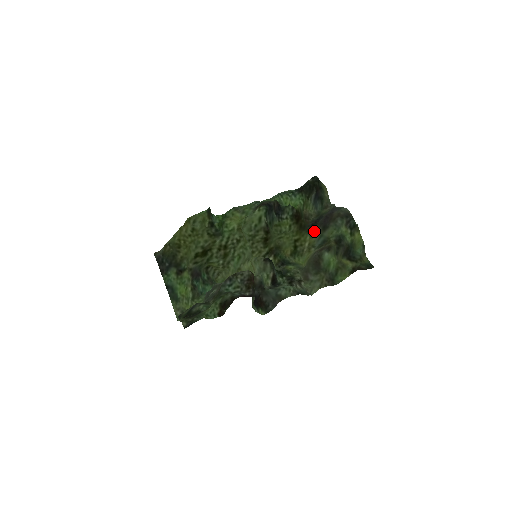
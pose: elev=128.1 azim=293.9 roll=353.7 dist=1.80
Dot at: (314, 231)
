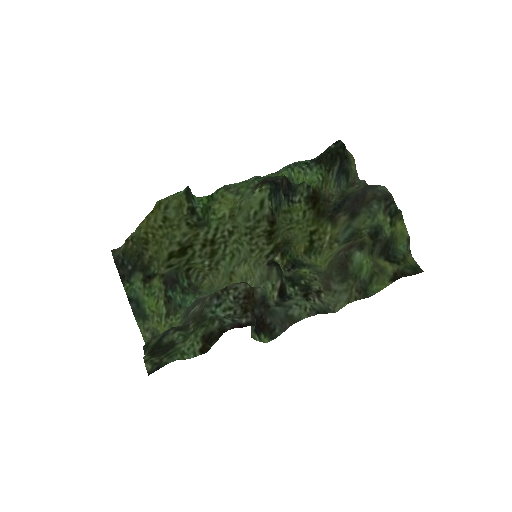
Dot at: (337, 219)
